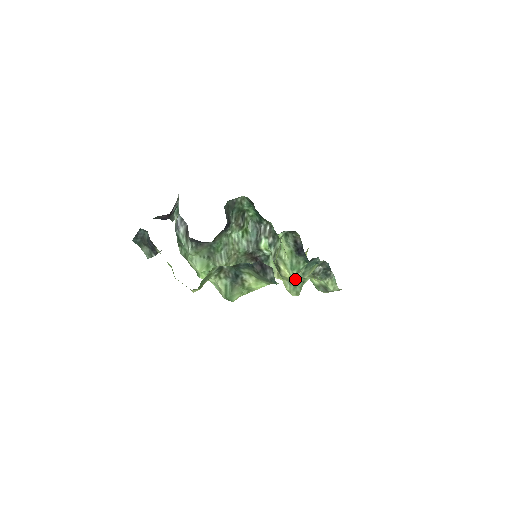
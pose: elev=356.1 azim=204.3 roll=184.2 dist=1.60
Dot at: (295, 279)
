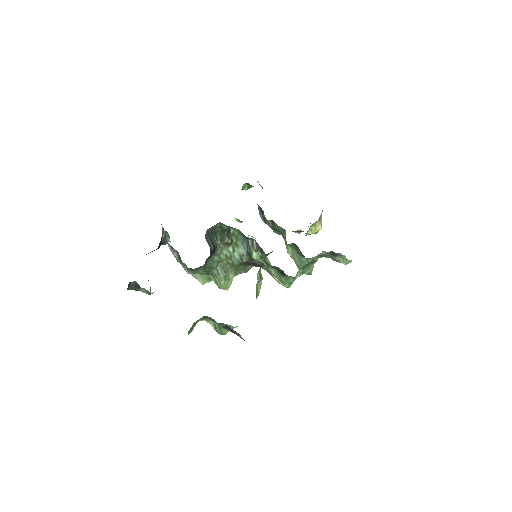
Dot at: (294, 280)
